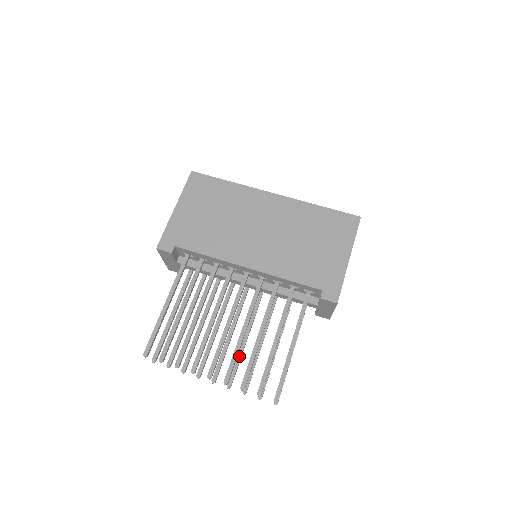
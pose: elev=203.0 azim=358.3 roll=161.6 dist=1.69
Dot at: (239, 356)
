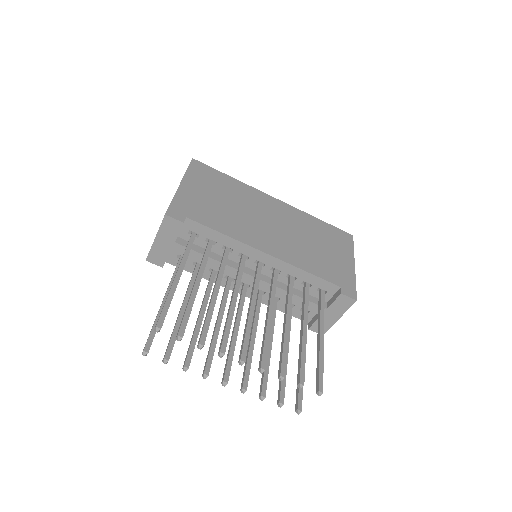
Dot at: (250, 356)
